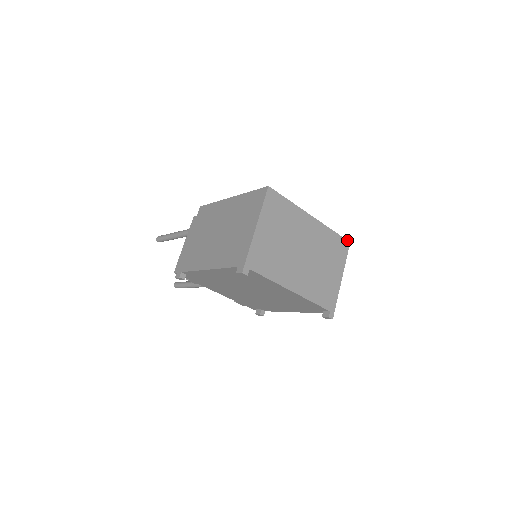
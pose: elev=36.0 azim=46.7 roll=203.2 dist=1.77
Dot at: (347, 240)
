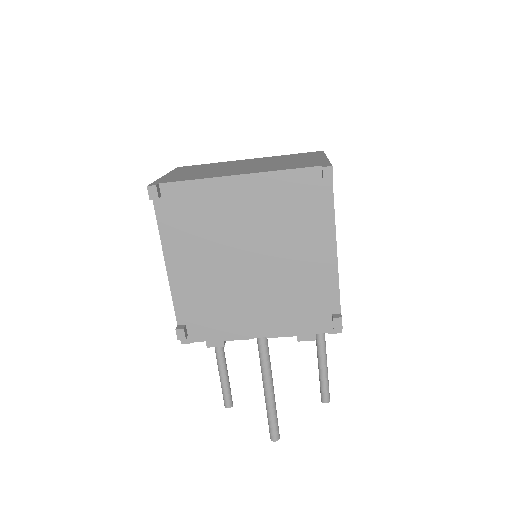
Dot at: occluded
